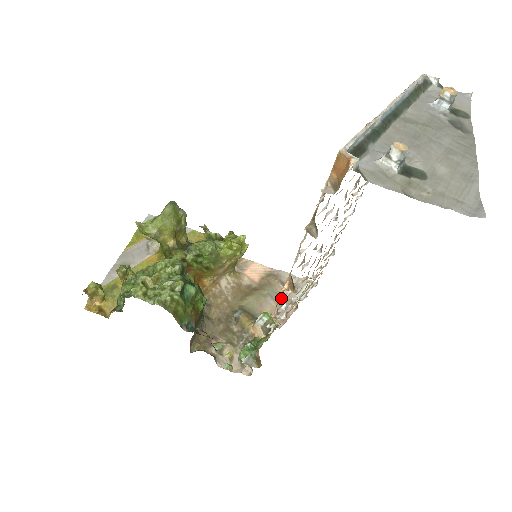
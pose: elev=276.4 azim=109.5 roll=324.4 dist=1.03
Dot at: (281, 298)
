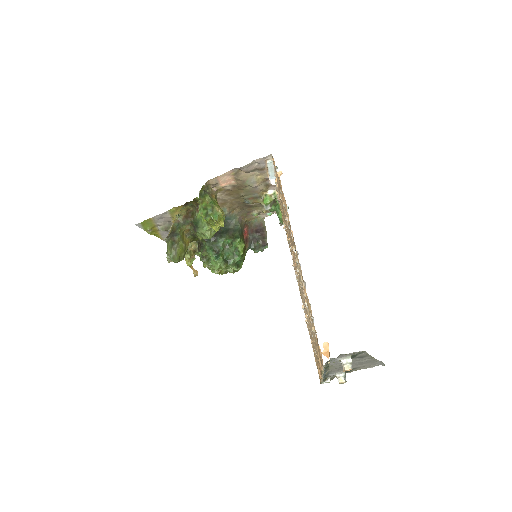
Dot at: (259, 176)
